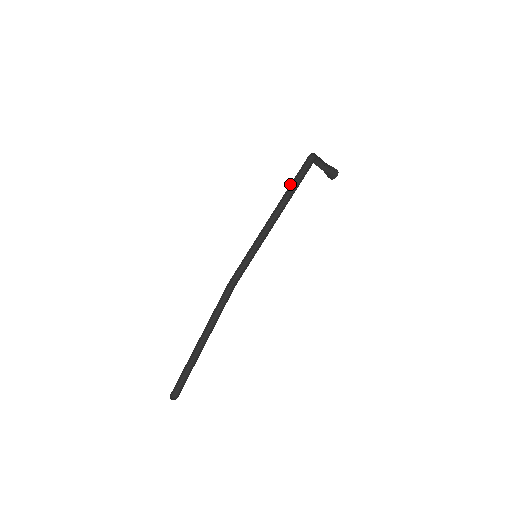
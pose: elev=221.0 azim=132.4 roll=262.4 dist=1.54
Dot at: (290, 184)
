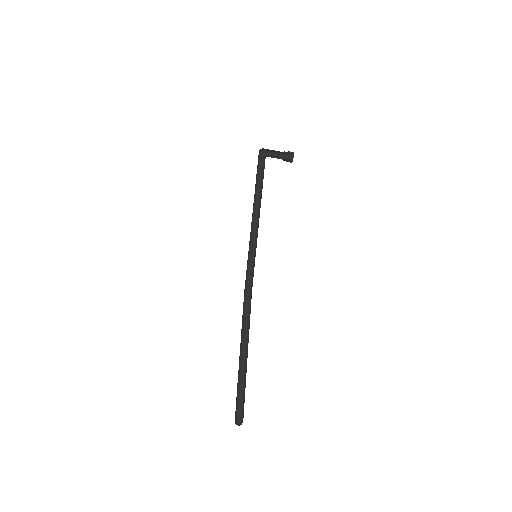
Dot at: occluded
